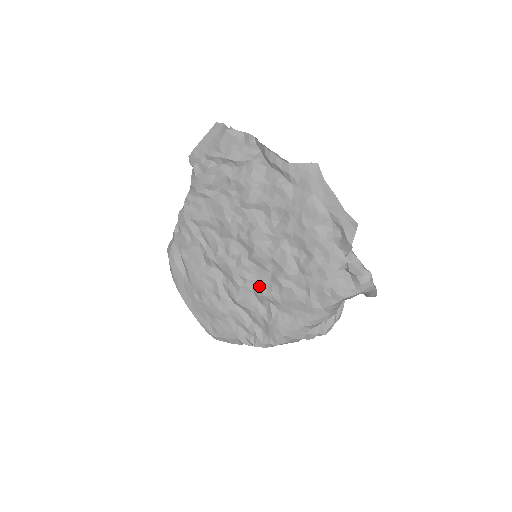
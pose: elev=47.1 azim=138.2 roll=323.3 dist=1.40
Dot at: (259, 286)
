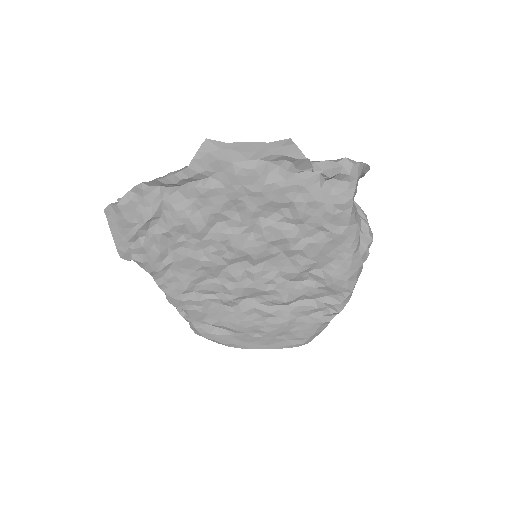
Dot at: (286, 272)
